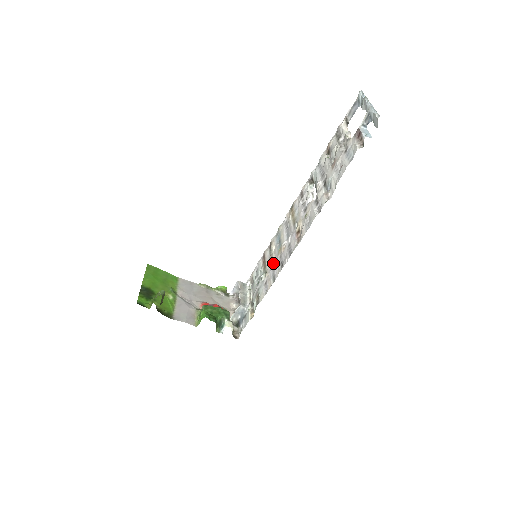
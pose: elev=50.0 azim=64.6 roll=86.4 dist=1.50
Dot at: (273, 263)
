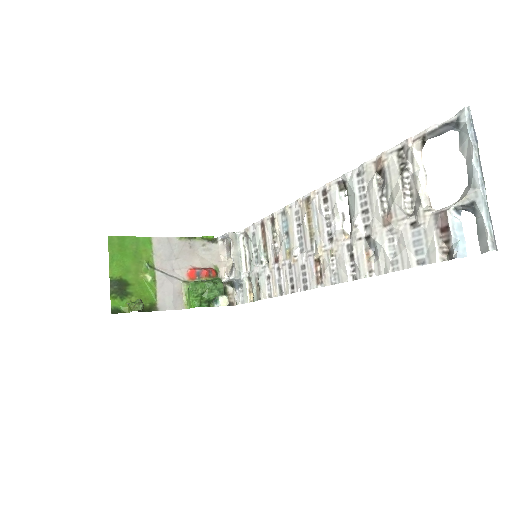
Dot at: (278, 263)
